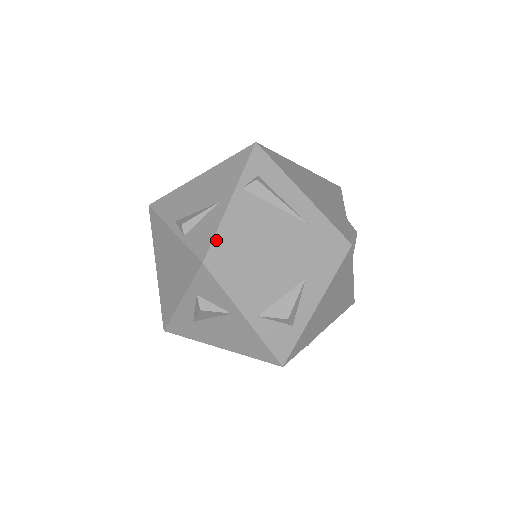
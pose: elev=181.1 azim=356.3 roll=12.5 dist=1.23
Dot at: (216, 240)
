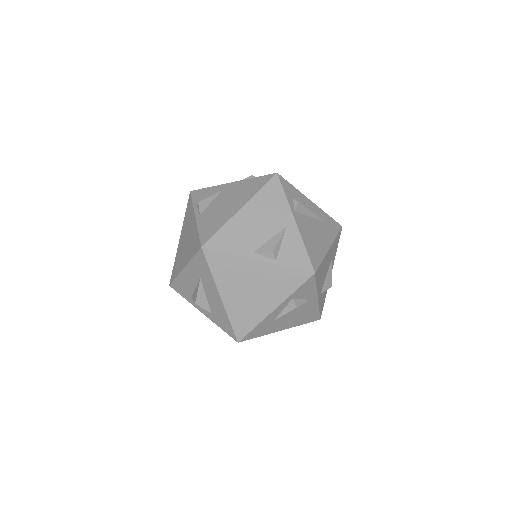
Dot at: (309, 254)
